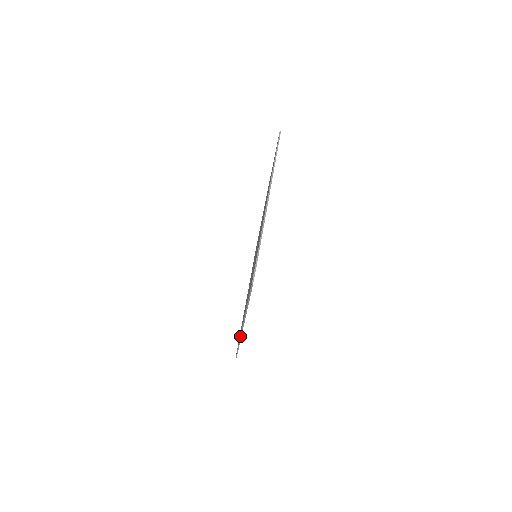
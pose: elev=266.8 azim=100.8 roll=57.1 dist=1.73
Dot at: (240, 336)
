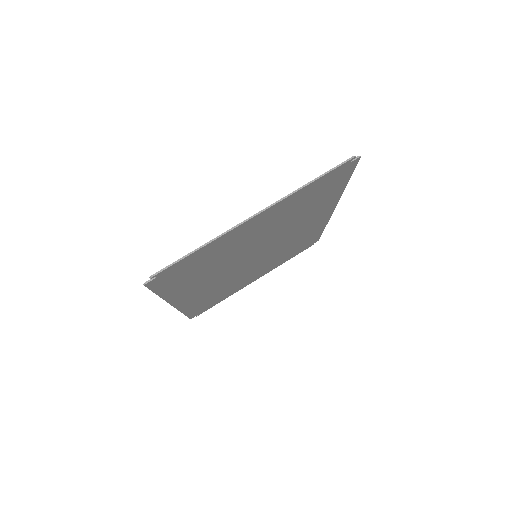
Dot at: (178, 309)
